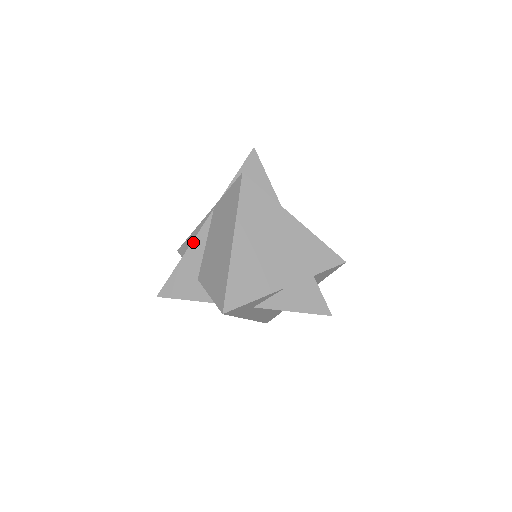
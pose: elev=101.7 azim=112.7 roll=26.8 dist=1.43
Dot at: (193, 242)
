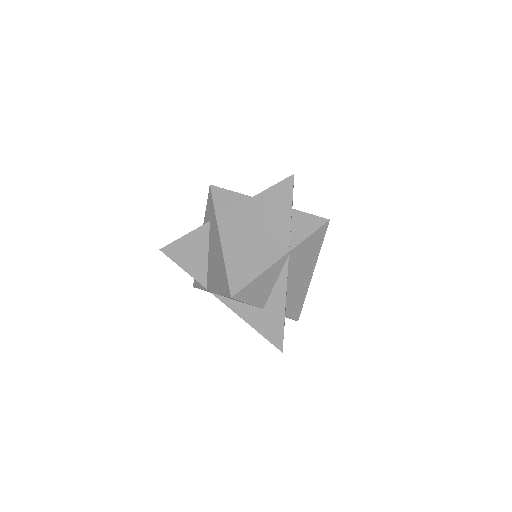
Dot at: occluded
